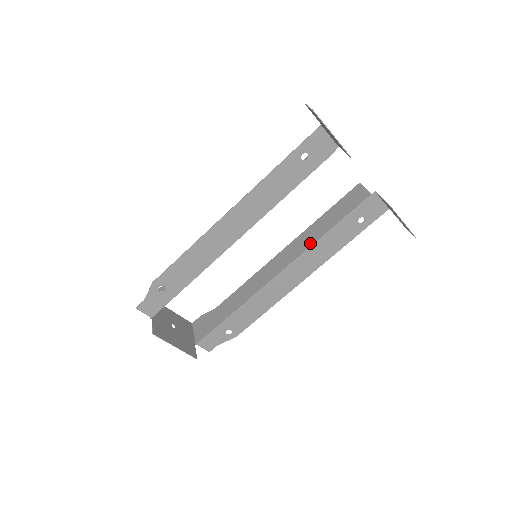
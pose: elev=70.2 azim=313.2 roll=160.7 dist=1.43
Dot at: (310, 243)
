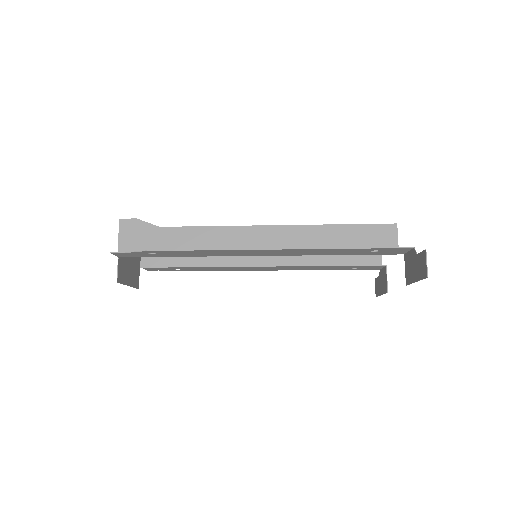
Dot at: (305, 262)
